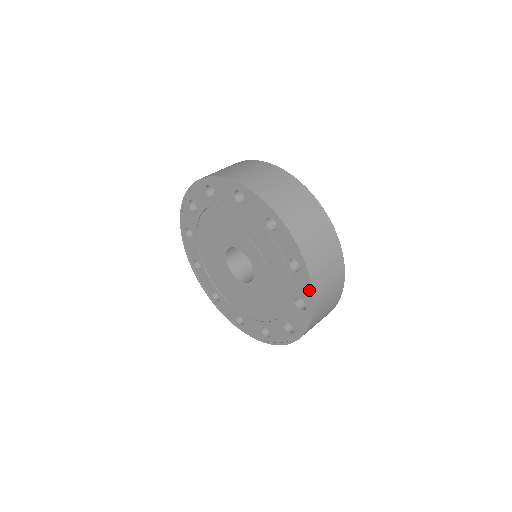
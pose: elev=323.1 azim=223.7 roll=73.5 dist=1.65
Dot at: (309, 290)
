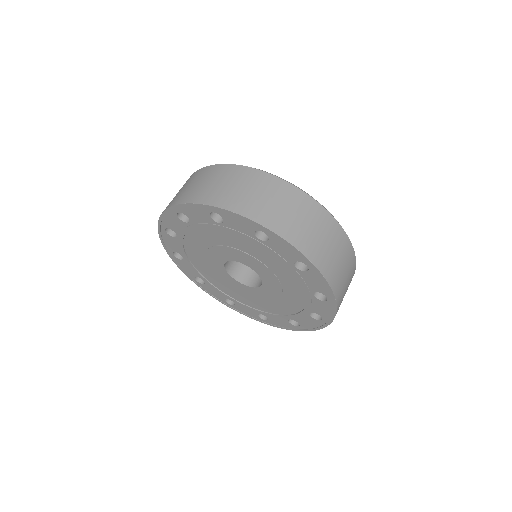
Dot at: (291, 247)
